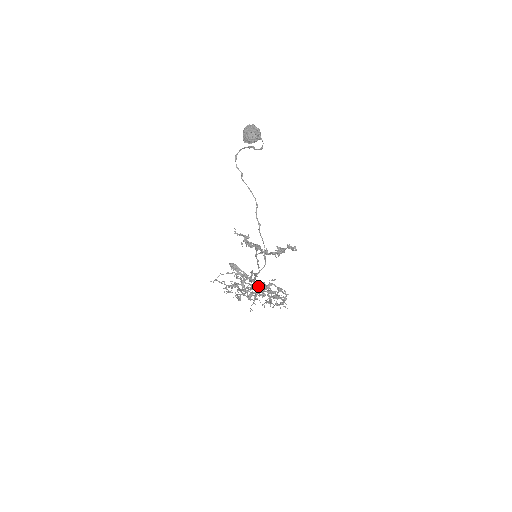
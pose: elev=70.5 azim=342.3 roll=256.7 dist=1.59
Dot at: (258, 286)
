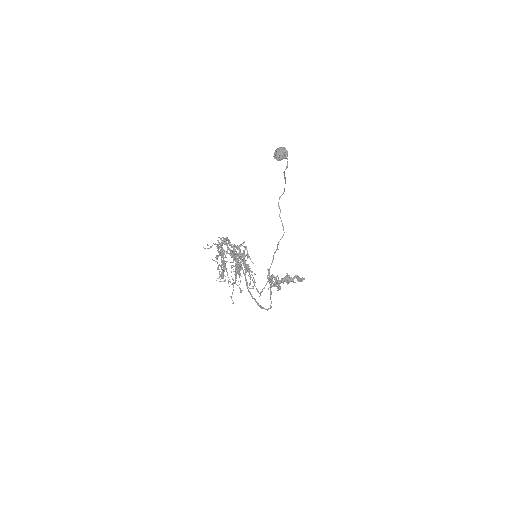
Dot at: occluded
